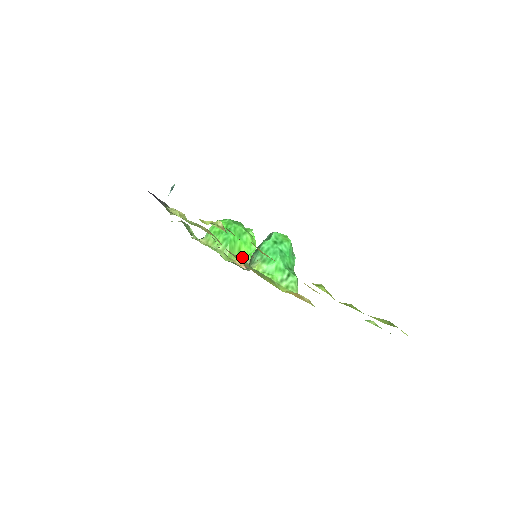
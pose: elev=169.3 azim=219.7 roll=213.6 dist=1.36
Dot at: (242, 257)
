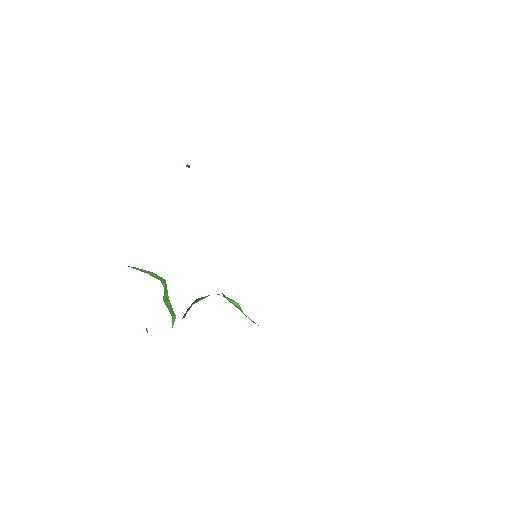
Dot at: (168, 308)
